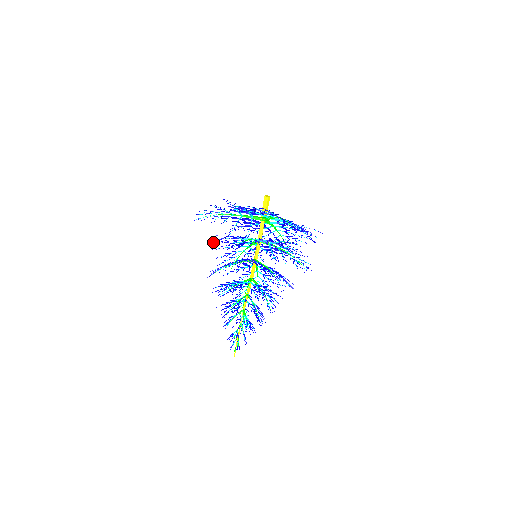
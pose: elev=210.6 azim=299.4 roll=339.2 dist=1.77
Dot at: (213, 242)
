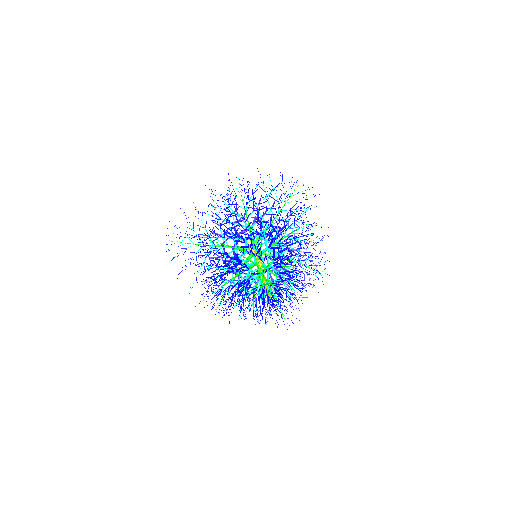
Dot at: occluded
